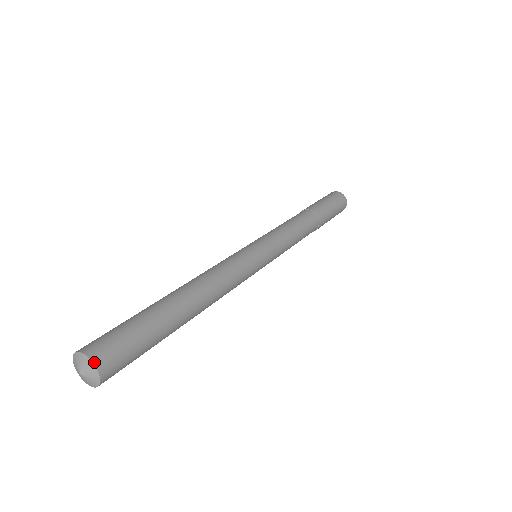
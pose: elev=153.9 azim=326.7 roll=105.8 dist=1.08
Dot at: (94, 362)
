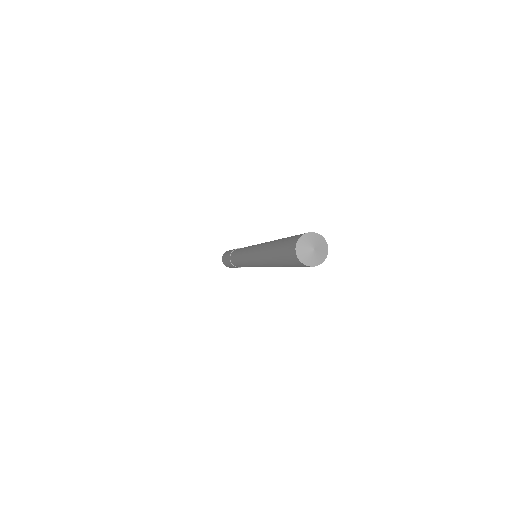
Dot at: occluded
